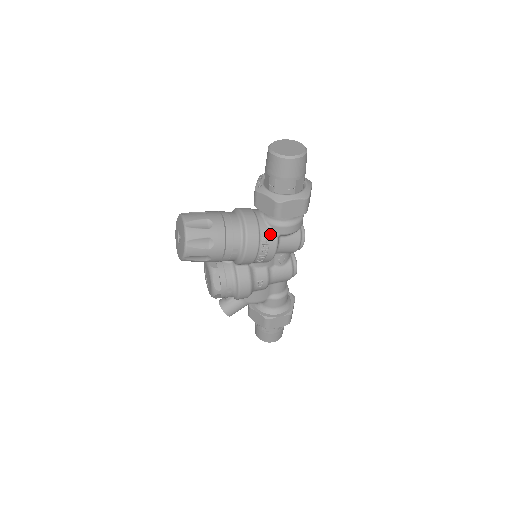
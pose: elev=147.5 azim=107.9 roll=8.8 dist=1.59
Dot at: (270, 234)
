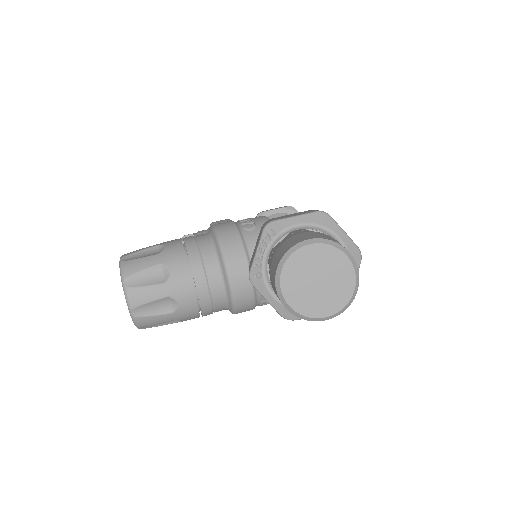
Dot at: occluded
